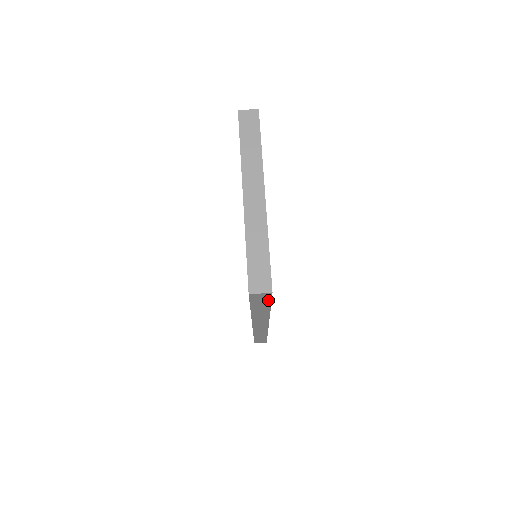
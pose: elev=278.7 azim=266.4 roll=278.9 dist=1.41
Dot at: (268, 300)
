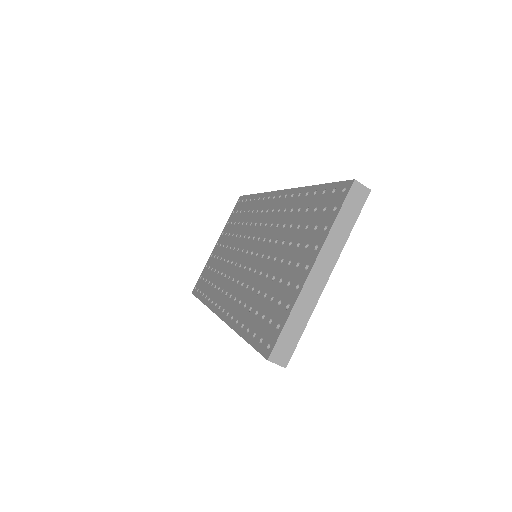
Dot at: occluded
